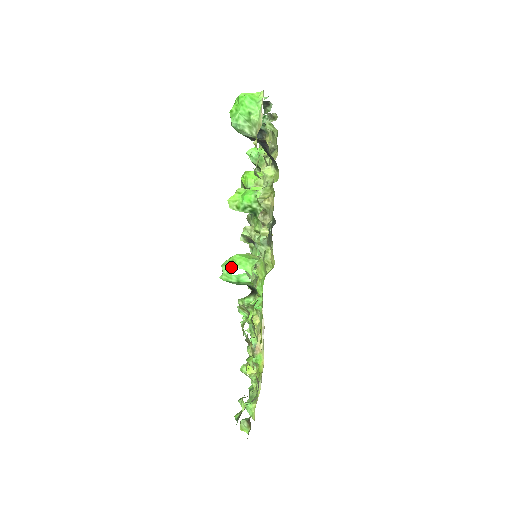
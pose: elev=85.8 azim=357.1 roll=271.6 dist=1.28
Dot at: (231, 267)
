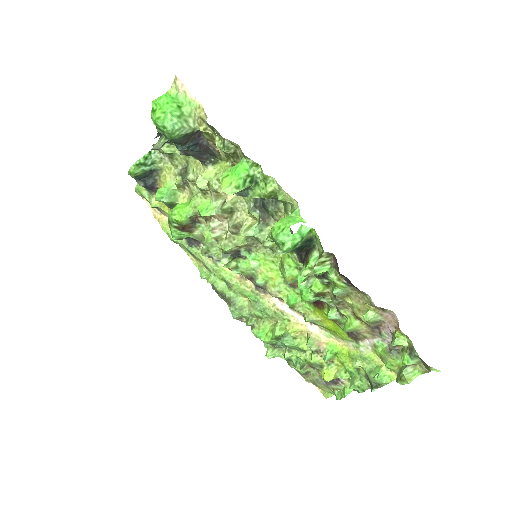
Dot at: (287, 229)
